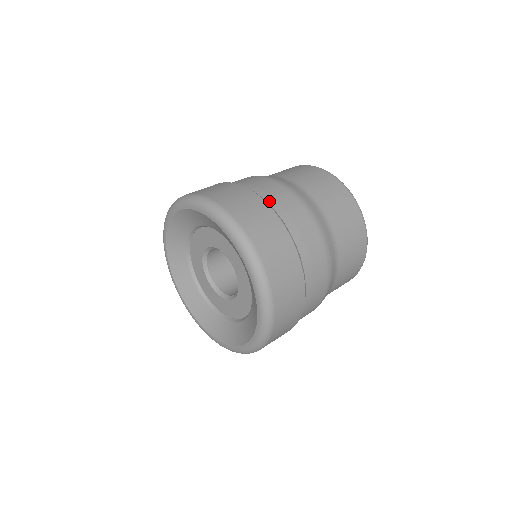
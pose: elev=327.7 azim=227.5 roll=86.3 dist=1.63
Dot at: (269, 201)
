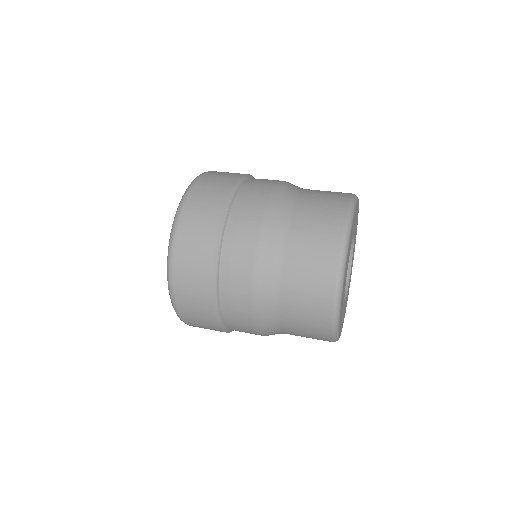
Dot at: occluded
